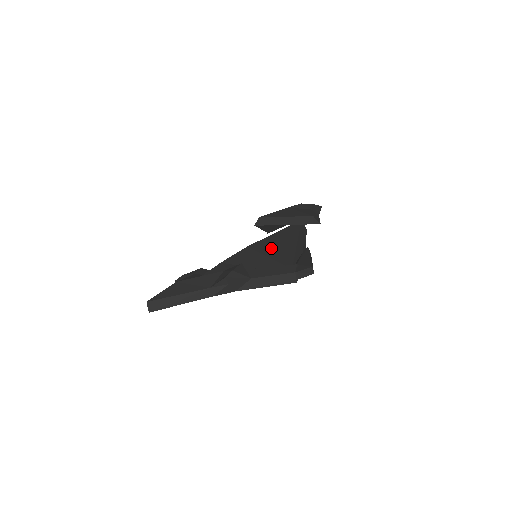
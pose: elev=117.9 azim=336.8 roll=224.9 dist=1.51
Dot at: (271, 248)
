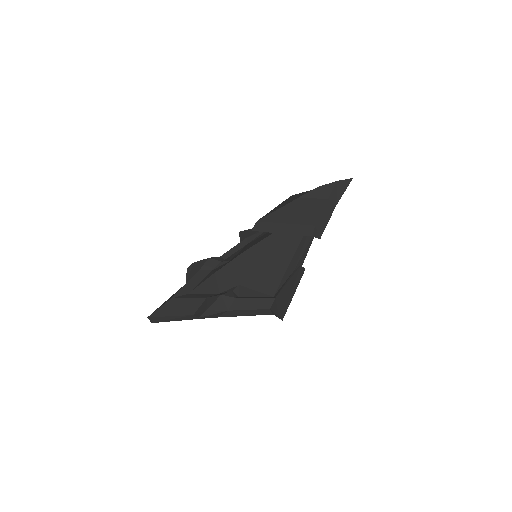
Dot at: (266, 258)
